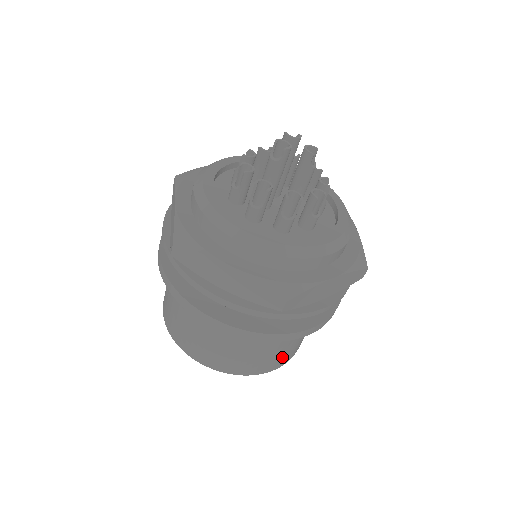
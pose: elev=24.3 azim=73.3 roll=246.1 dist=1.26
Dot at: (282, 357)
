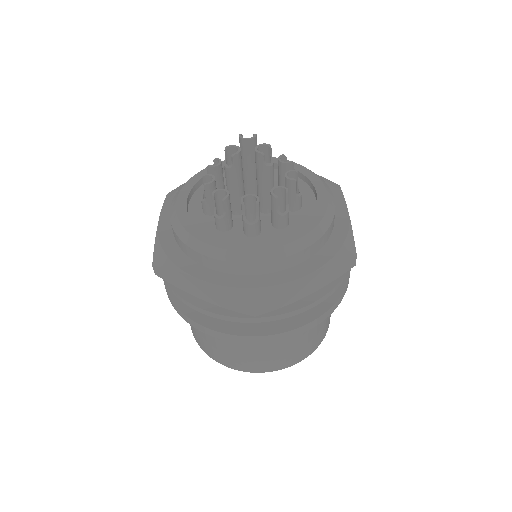
Dot at: (298, 352)
